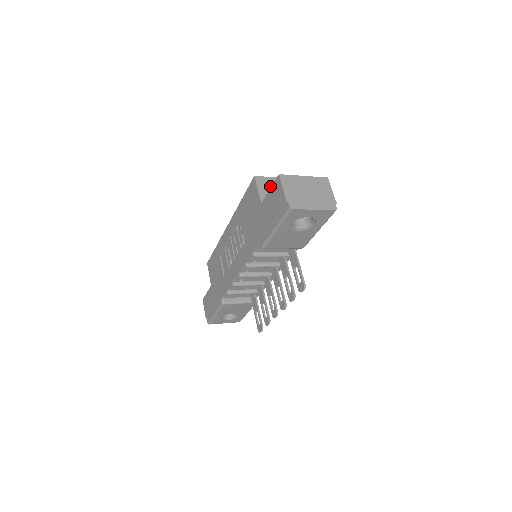
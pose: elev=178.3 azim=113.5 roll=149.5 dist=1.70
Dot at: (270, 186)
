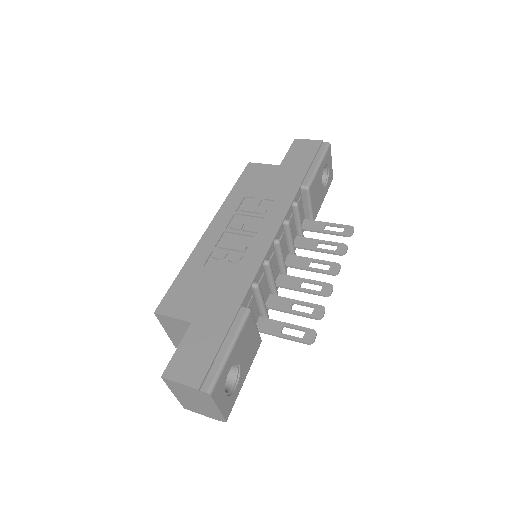
Dot at: occluded
